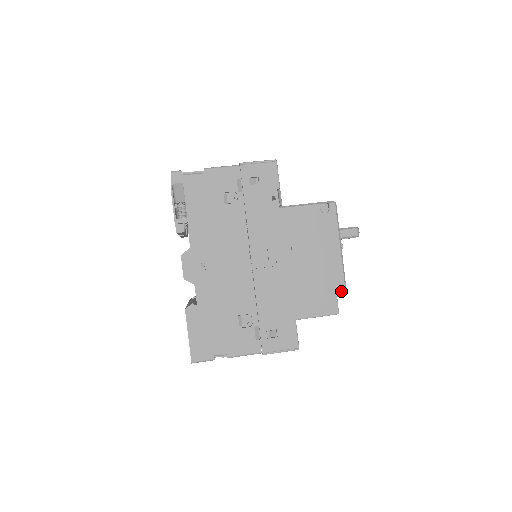
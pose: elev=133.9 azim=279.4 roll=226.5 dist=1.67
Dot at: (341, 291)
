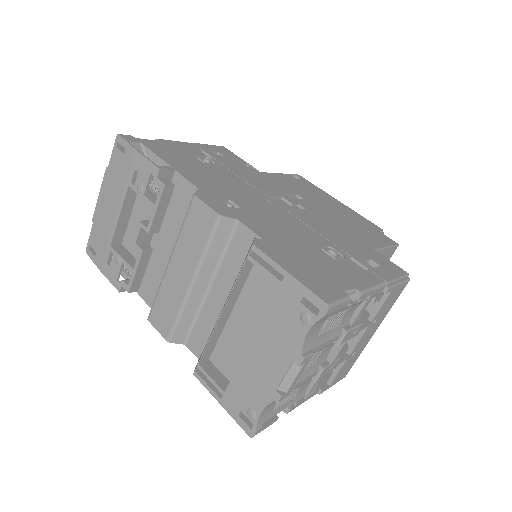
Dot at: (377, 228)
